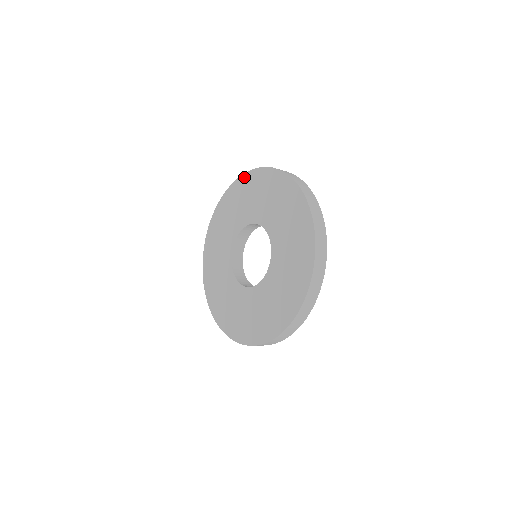
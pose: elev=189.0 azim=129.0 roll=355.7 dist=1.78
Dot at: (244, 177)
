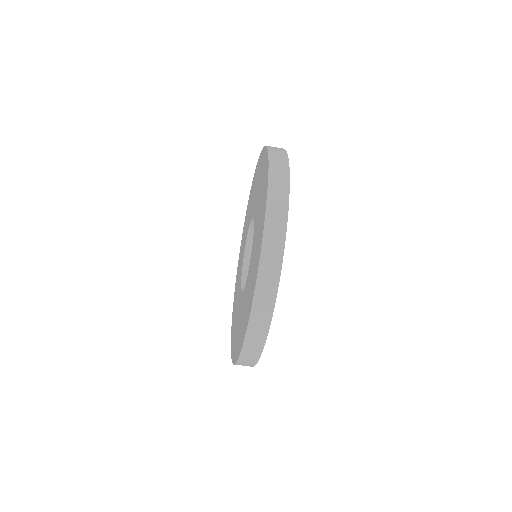
Dot at: (254, 175)
